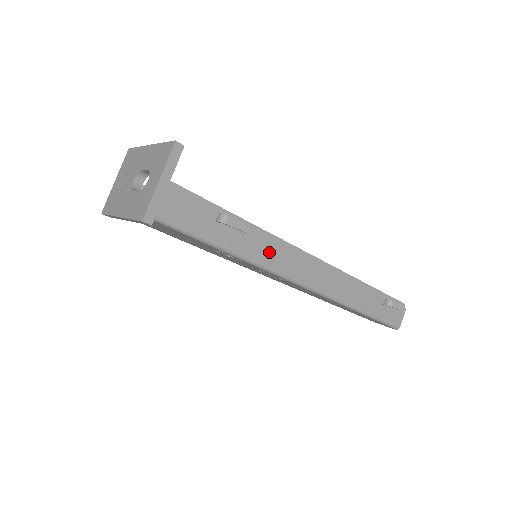
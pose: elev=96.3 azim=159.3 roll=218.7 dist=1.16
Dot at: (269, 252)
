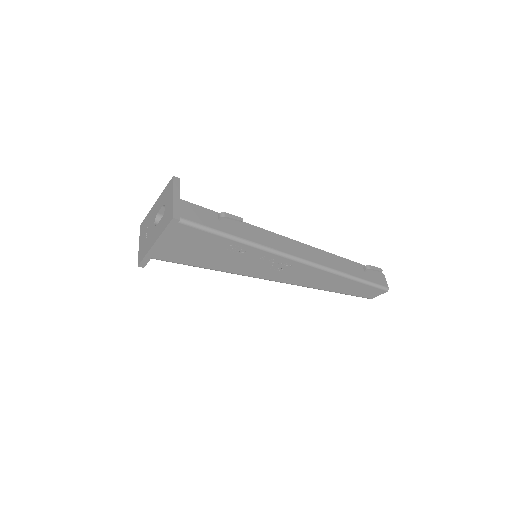
Dot at: (262, 238)
